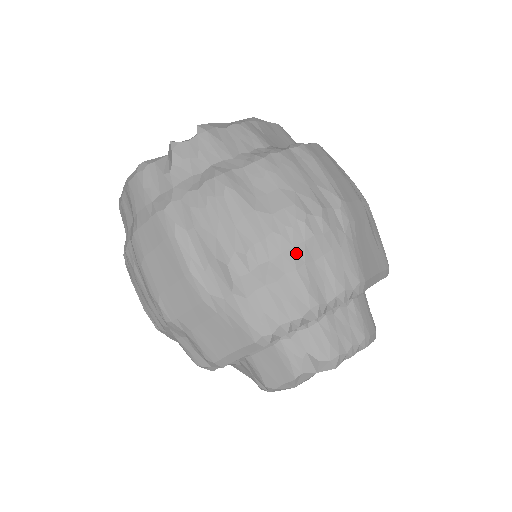
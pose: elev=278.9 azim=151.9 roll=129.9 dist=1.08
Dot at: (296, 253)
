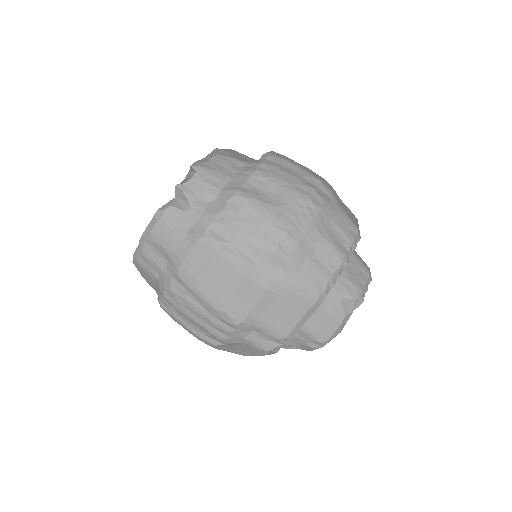
Dot at: (316, 225)
